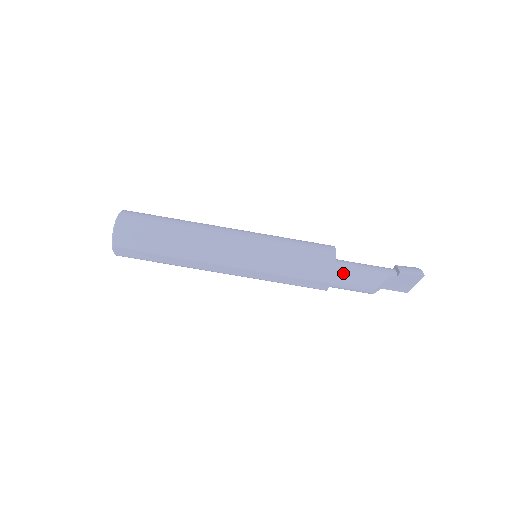
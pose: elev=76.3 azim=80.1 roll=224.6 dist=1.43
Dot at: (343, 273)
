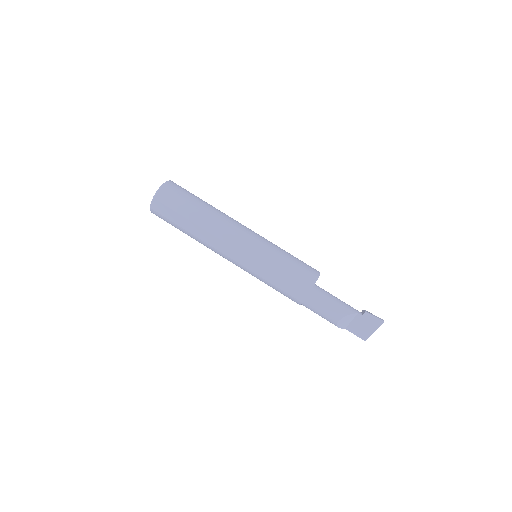
Dot at: (320, 294)
